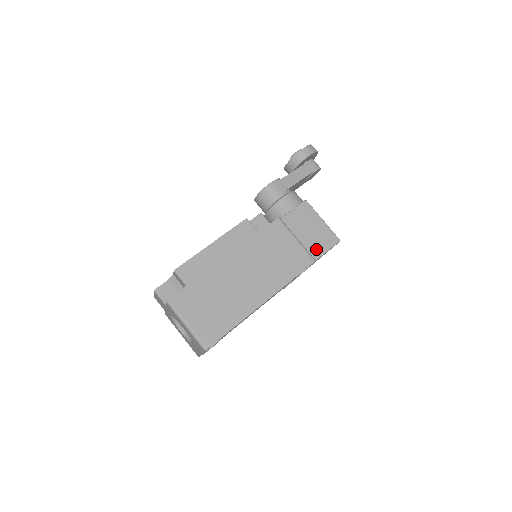
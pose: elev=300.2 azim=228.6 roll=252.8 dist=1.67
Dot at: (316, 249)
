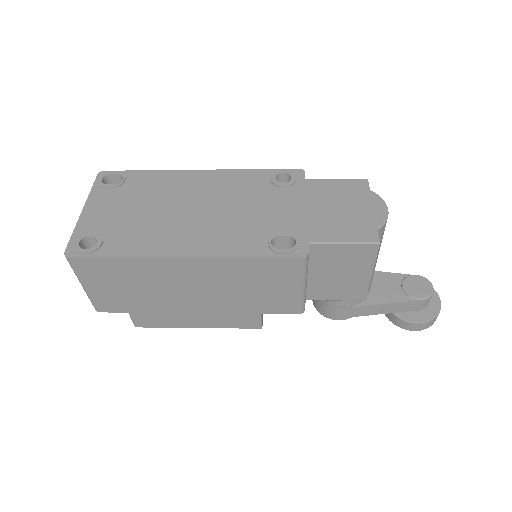
Dot at: occluded
